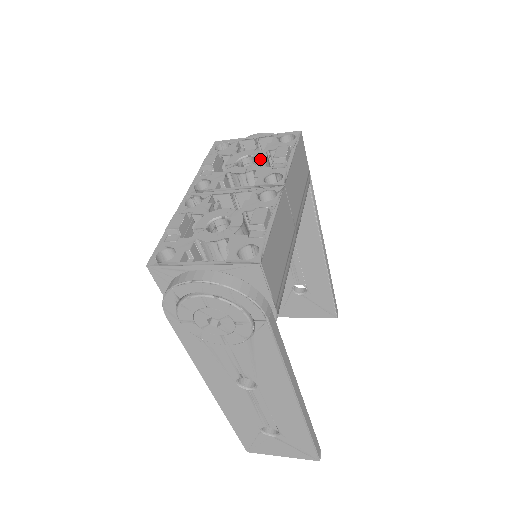
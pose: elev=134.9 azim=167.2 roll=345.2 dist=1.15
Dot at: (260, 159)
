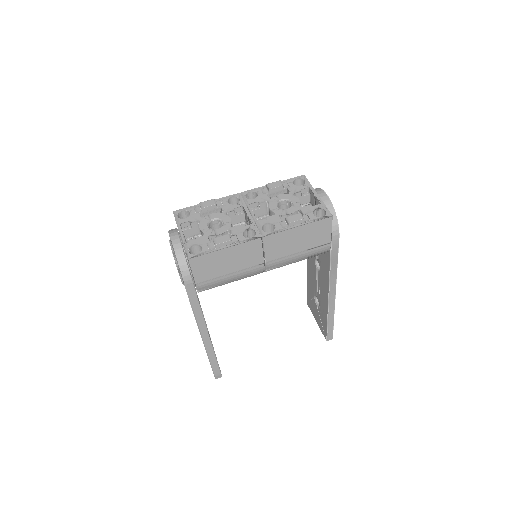
Dot at: (289, 210)
